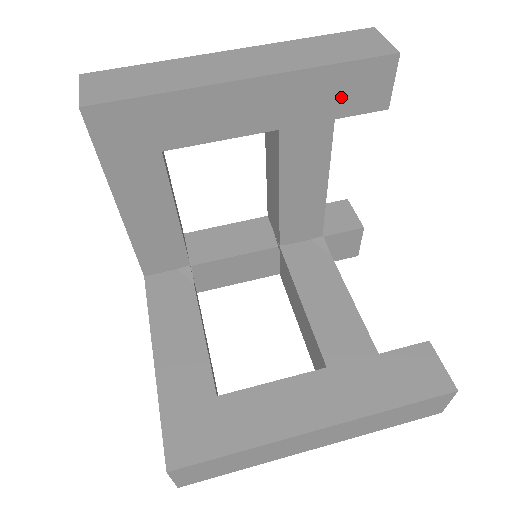
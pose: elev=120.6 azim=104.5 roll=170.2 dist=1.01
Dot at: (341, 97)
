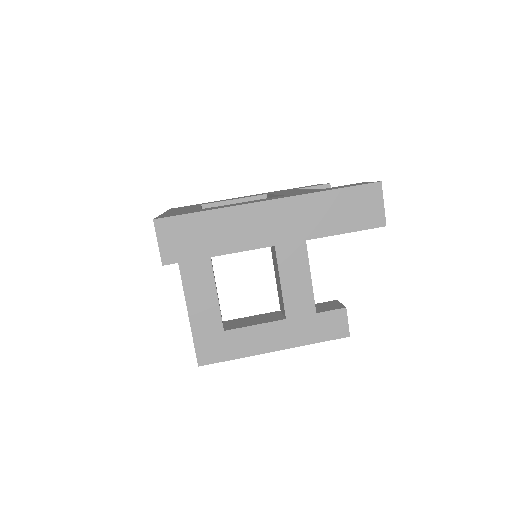
Dot at: occluded
